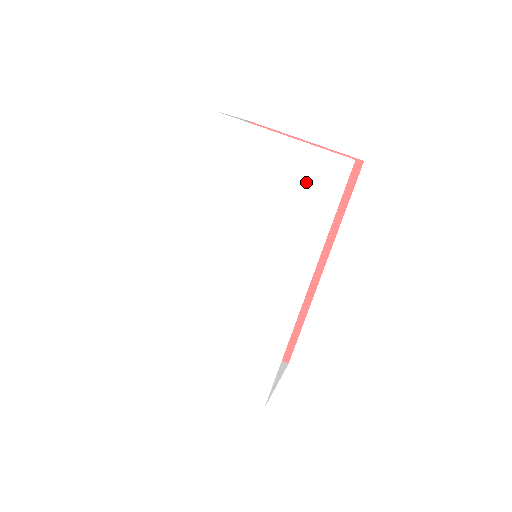
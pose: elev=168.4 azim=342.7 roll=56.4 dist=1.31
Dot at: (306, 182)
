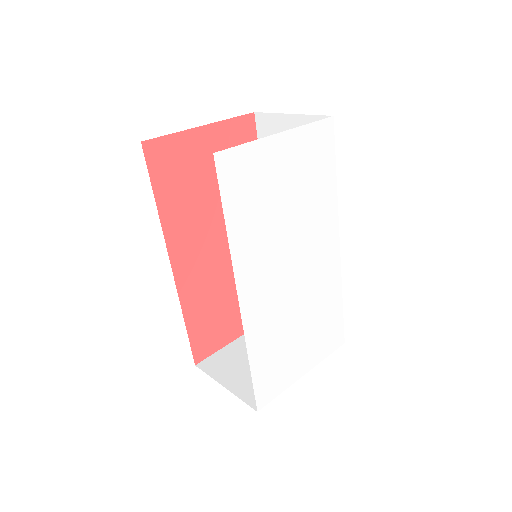
Dot at: (311, 160)
